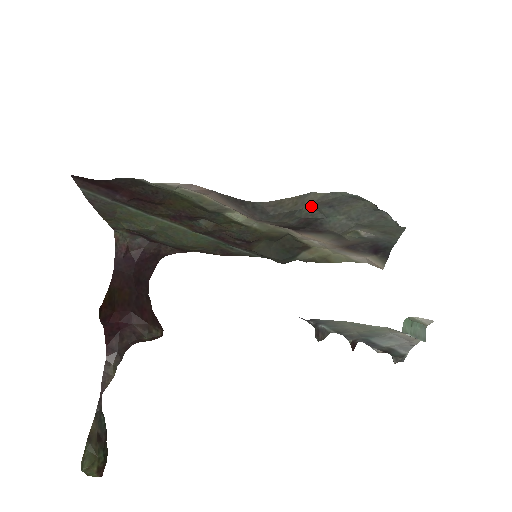
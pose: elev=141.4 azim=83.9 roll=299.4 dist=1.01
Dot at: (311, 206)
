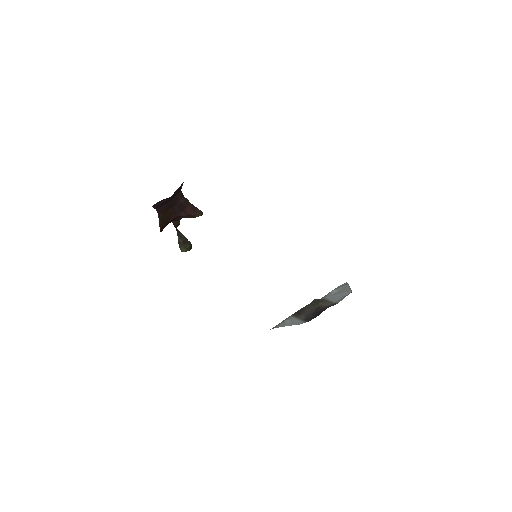
Dot at: occluded
